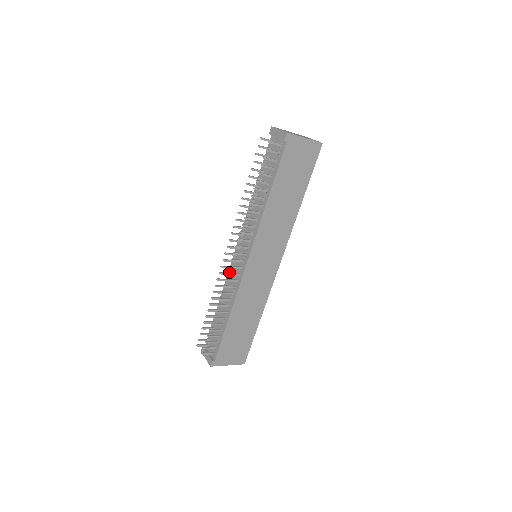
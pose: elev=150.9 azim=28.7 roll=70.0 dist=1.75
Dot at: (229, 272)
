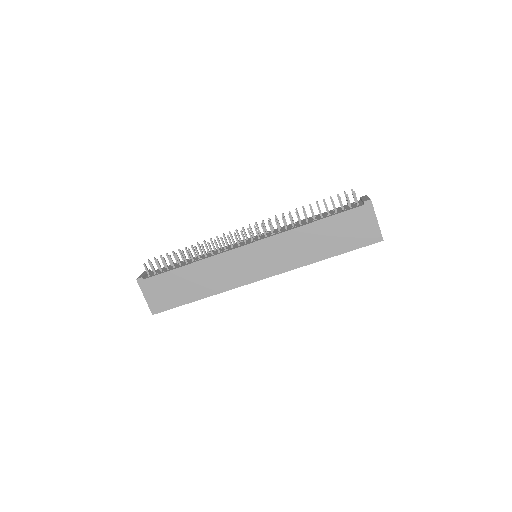
Dot at: occluded
